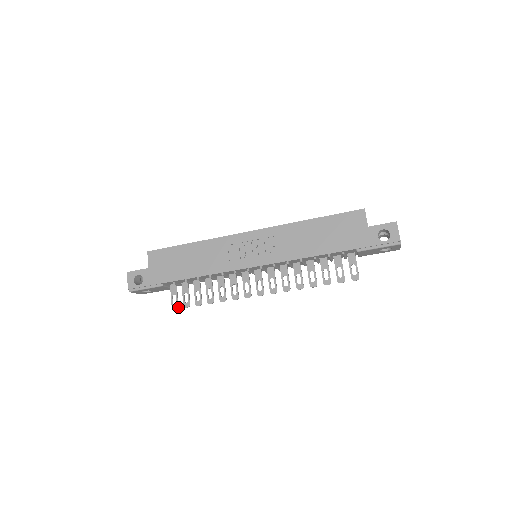
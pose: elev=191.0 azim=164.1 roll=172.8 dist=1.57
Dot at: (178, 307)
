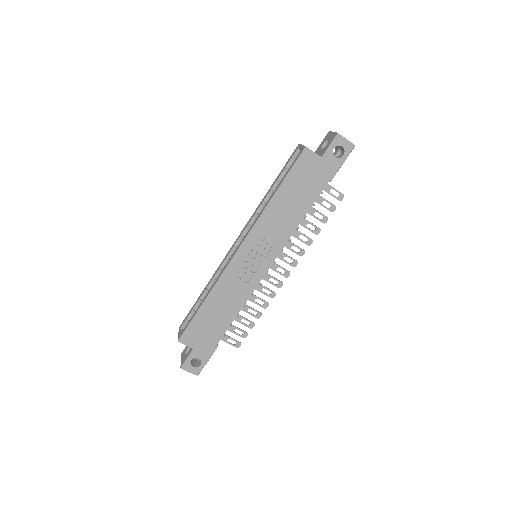
Dot at: (240, 343)
